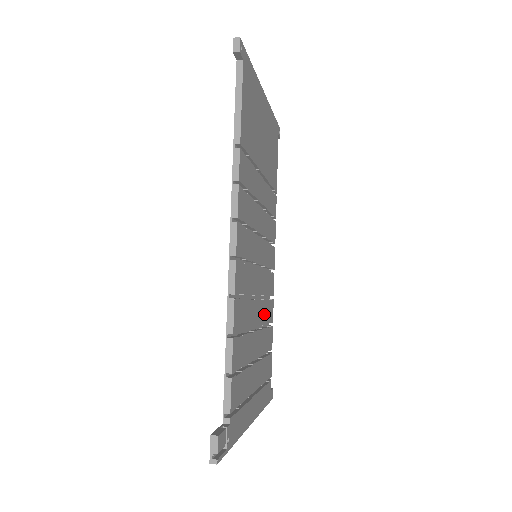
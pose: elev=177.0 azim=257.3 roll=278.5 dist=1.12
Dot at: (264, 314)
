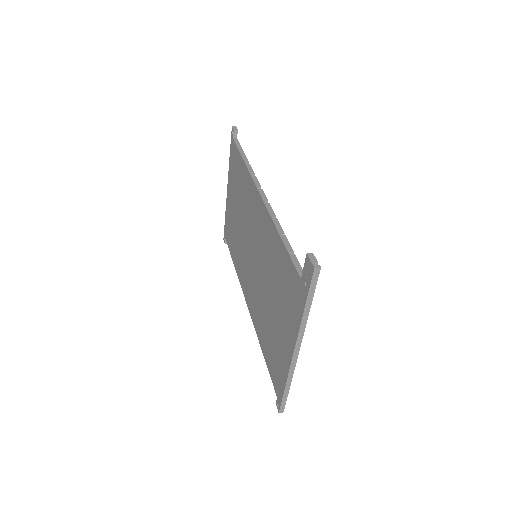
Dot at: occluded
